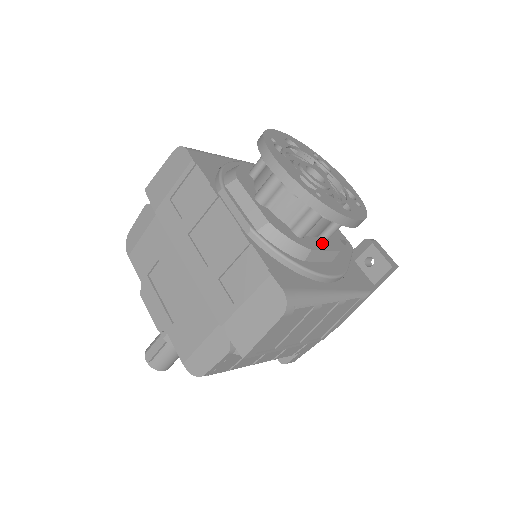
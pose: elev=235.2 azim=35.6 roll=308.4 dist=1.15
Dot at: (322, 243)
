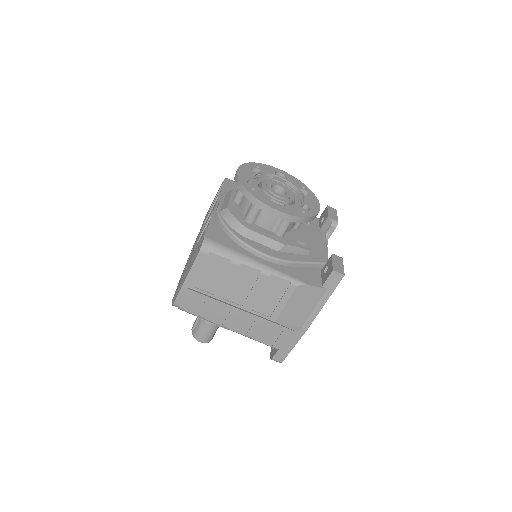
Dot at: (270, 234)
